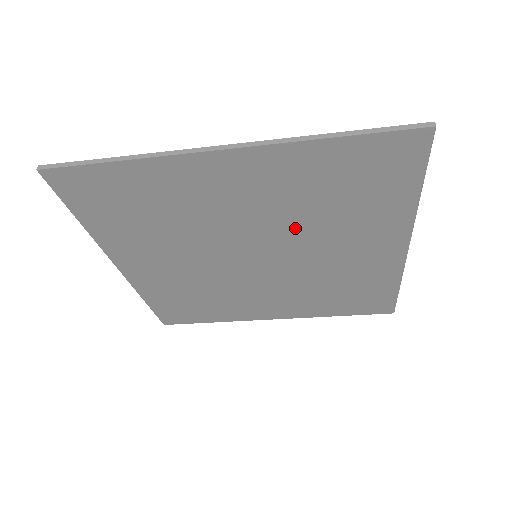
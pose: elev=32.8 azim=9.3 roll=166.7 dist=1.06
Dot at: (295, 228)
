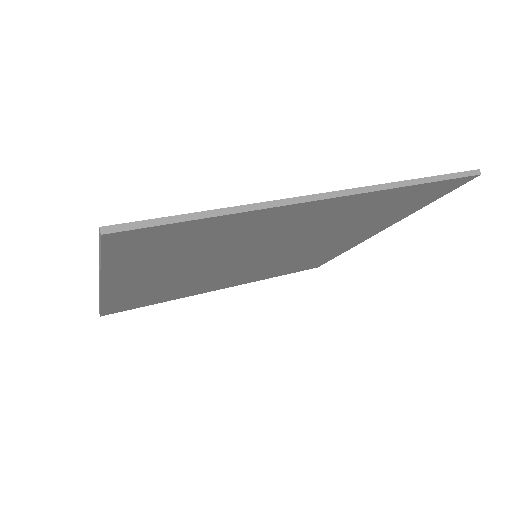
Dot at: (225, 254)
